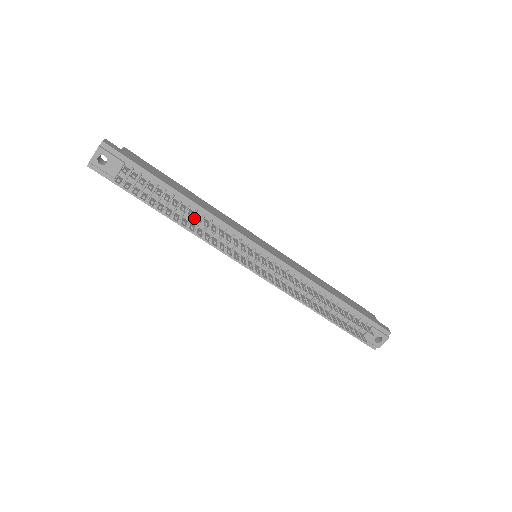
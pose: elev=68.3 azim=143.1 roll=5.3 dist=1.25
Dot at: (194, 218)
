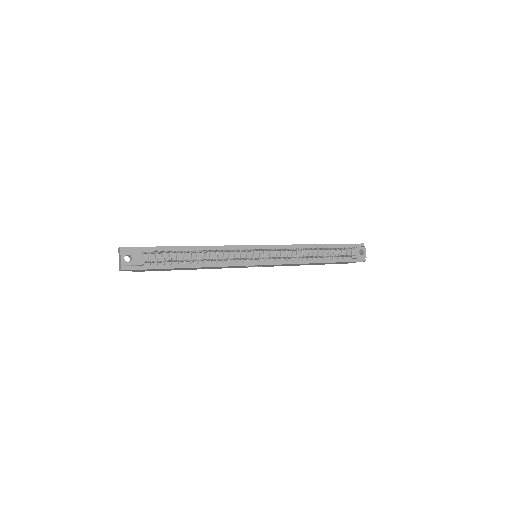
Dot at: (205, 256)
